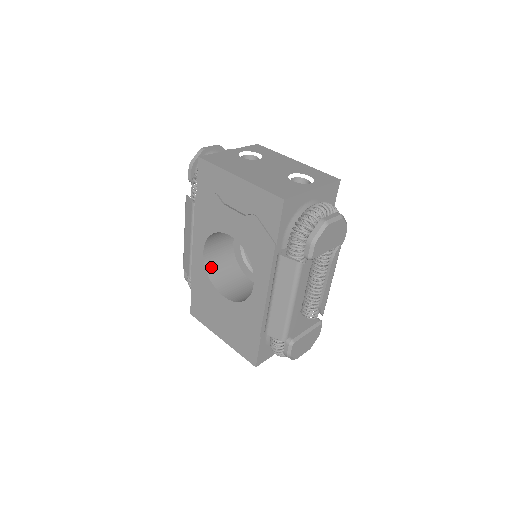
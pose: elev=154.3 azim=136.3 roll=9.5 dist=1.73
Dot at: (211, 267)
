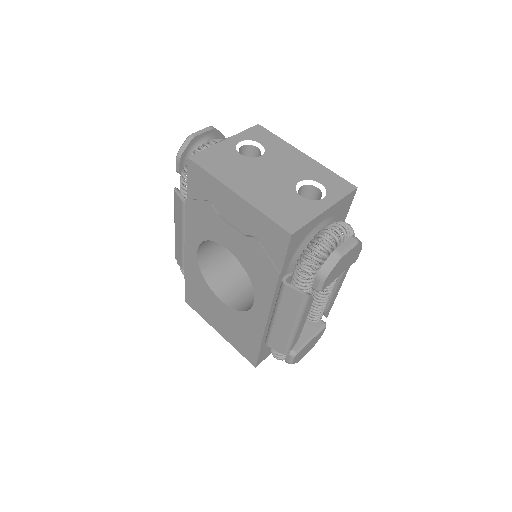
Dot at: (206, 266)
